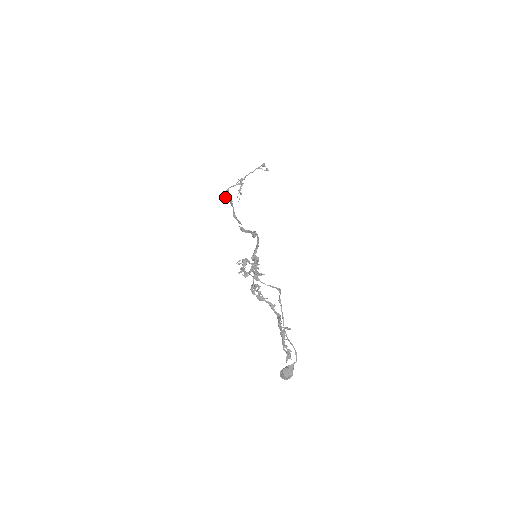
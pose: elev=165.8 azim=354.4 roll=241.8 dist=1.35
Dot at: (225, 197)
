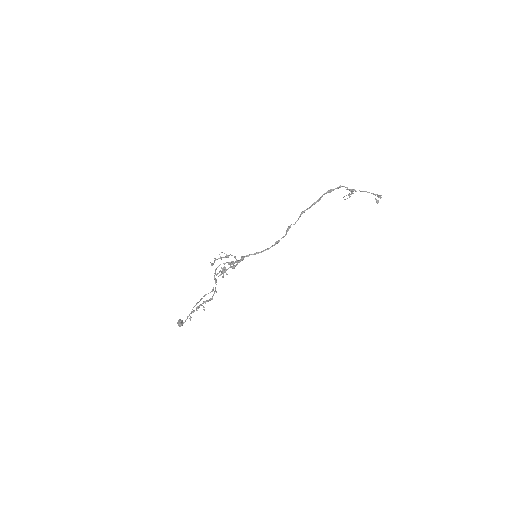
Dot at: (327, 191)
